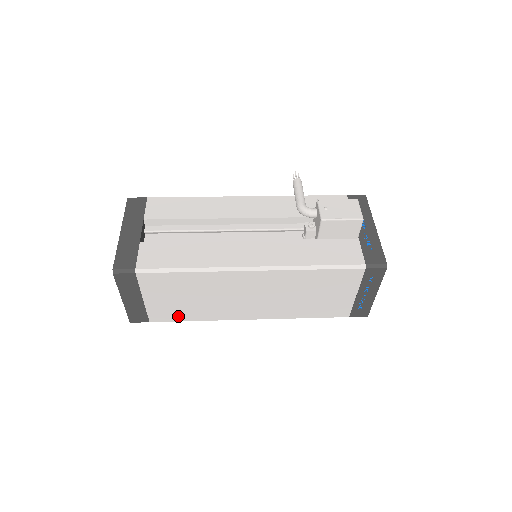
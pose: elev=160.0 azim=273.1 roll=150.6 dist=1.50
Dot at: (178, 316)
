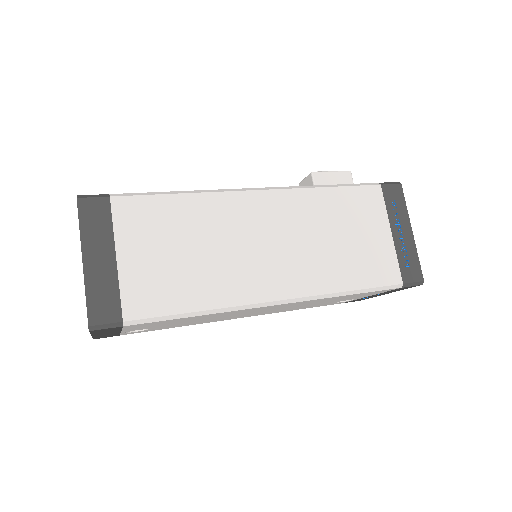
Dot at: (170, 300)
